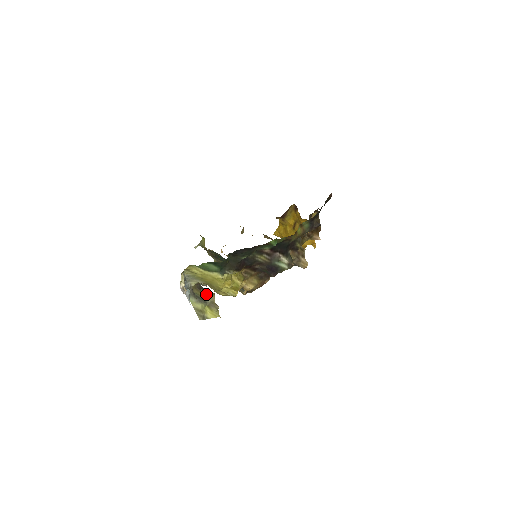
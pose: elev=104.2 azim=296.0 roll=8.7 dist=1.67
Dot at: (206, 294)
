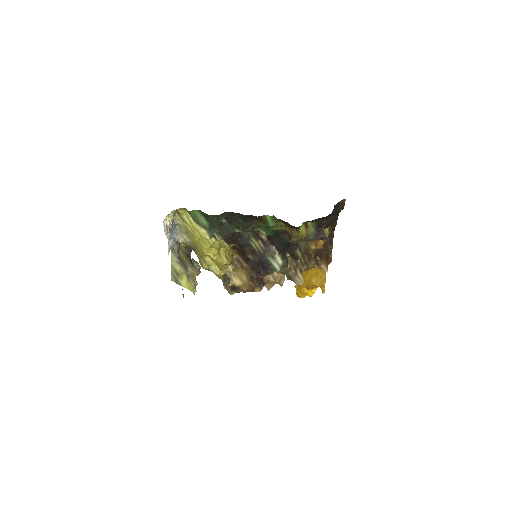
Dot at: (191, 265)
